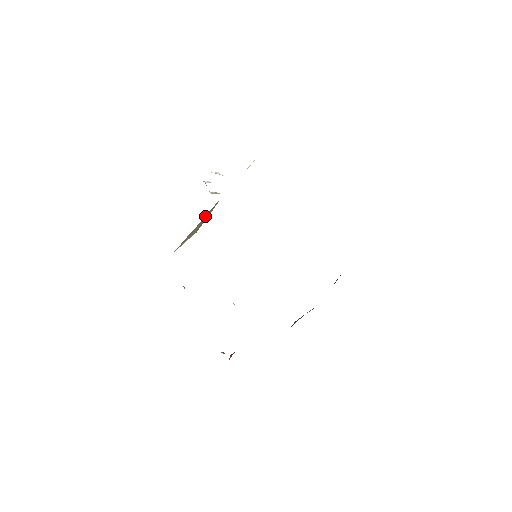
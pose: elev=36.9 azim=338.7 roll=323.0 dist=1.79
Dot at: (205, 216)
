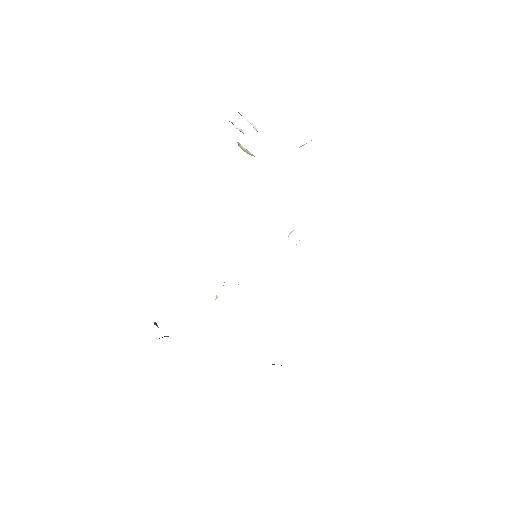
Dot at: occluded
